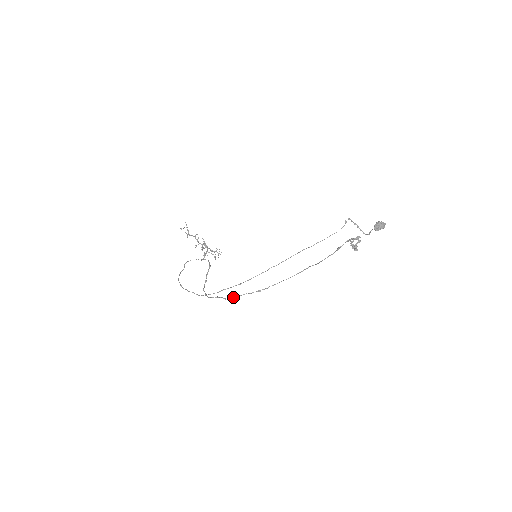
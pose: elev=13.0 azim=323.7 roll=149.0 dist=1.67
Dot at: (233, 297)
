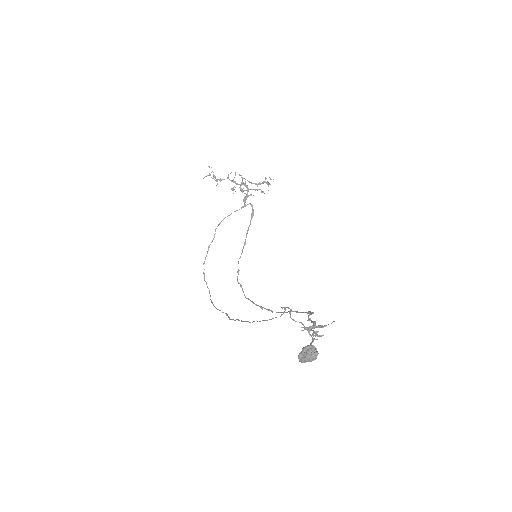
Dot at: (247, 298)
